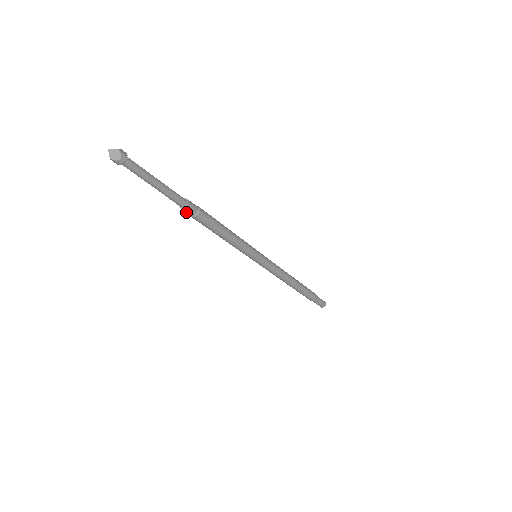
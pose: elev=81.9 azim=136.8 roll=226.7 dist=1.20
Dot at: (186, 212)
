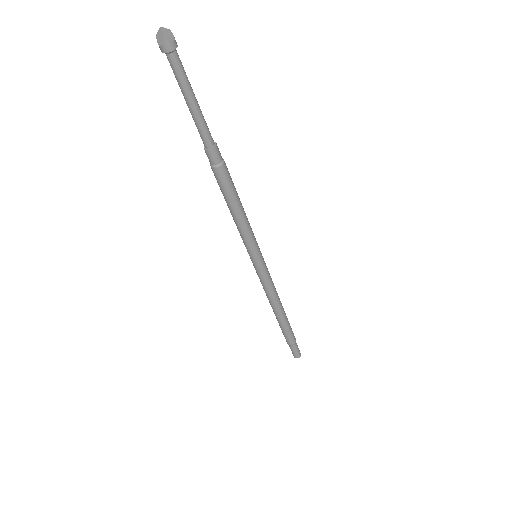
Dot at: (213, 158)
